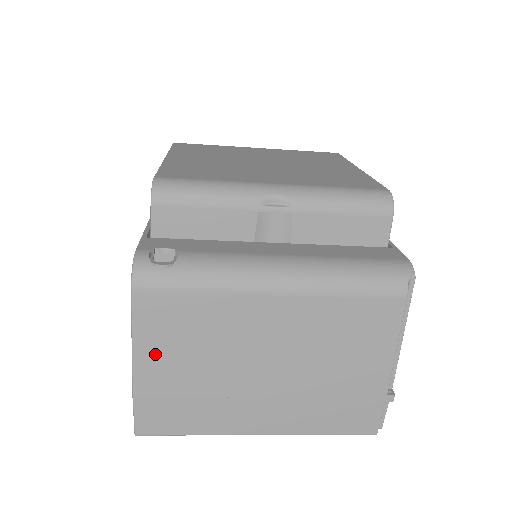
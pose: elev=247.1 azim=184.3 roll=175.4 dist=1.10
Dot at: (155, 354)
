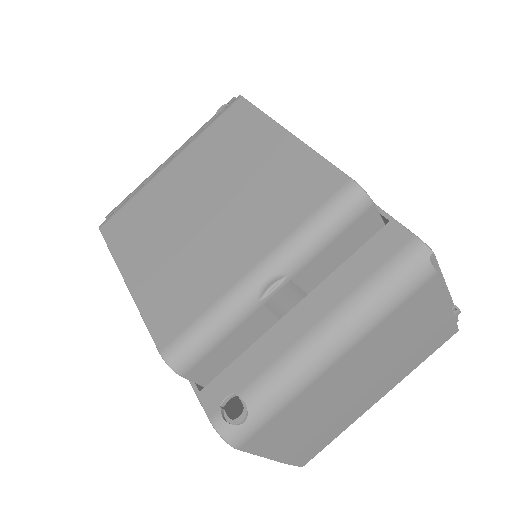
Dot at: (281, 446)
